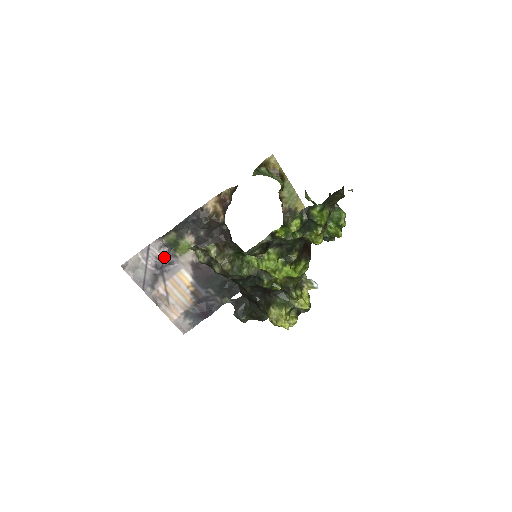
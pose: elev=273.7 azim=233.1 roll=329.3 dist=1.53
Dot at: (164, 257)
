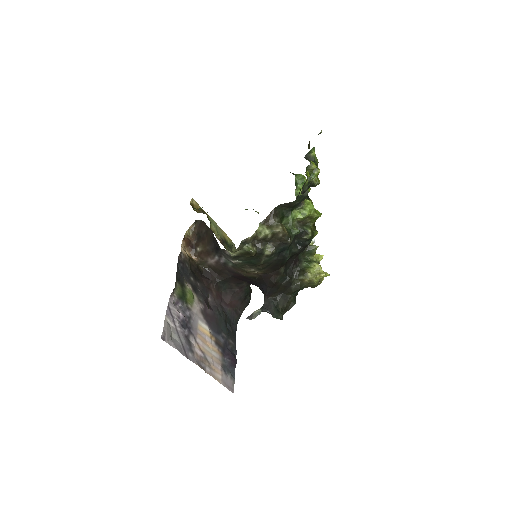
Dot at: (183, 314)
